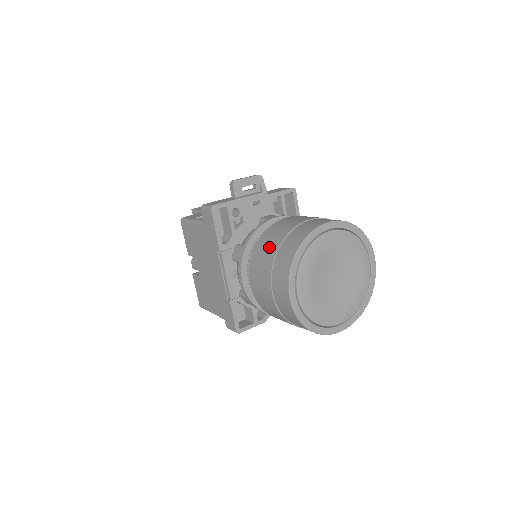
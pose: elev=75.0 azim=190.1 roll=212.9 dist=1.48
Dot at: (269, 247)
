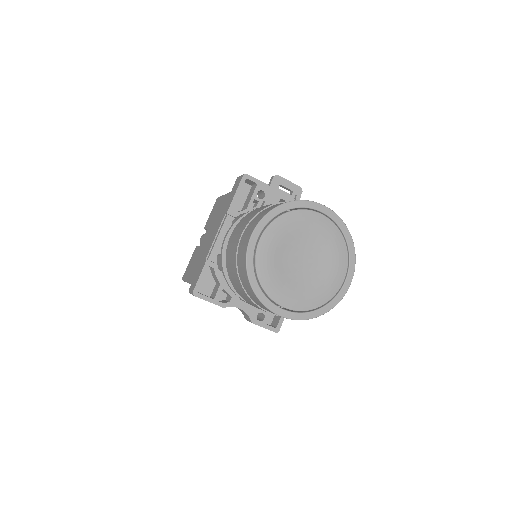
Dot at: (265, 206)
